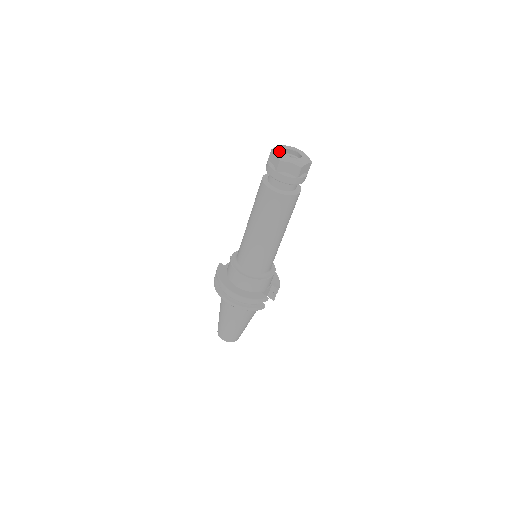
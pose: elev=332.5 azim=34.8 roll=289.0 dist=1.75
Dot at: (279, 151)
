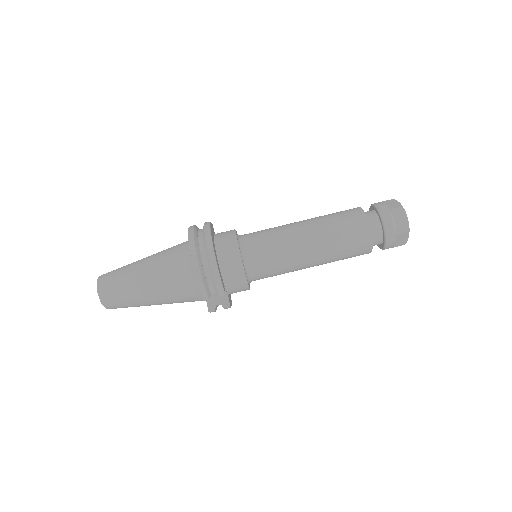
Dot at: occluded
